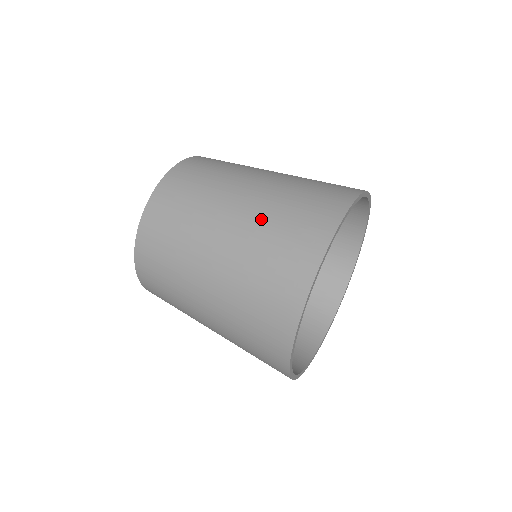
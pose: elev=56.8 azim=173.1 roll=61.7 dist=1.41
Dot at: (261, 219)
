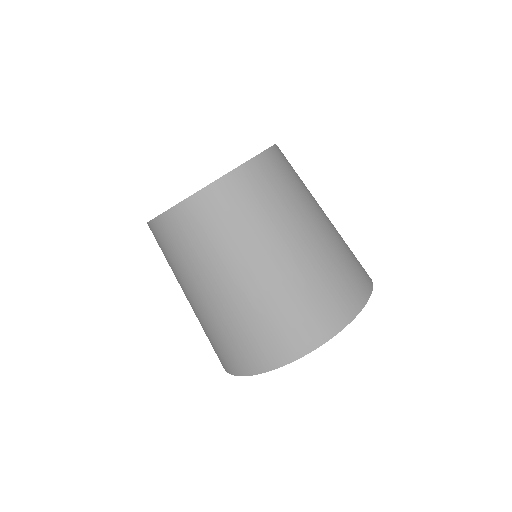
Dot at: (291, 285)
